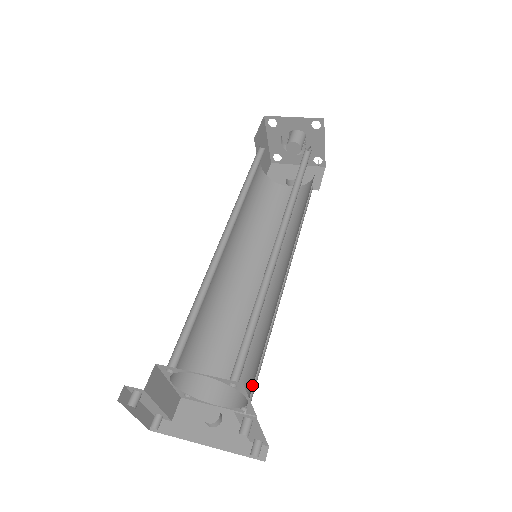
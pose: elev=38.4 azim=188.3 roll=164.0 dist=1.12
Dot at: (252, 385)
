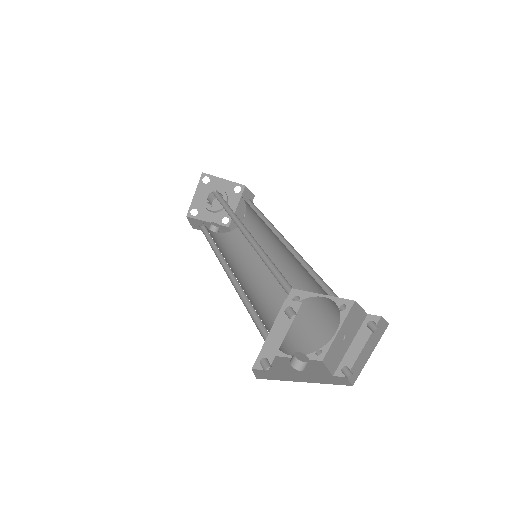
Dot at: (319, 331)
